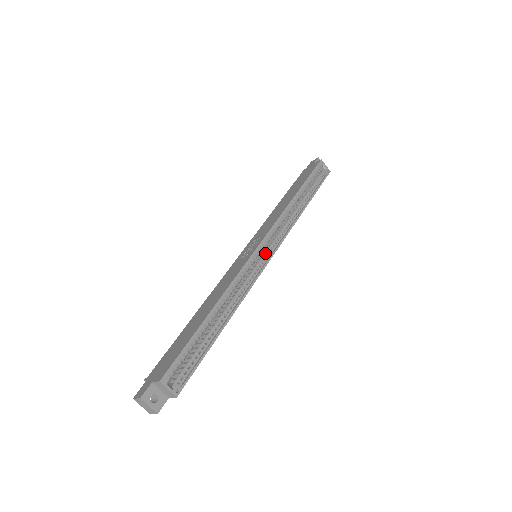
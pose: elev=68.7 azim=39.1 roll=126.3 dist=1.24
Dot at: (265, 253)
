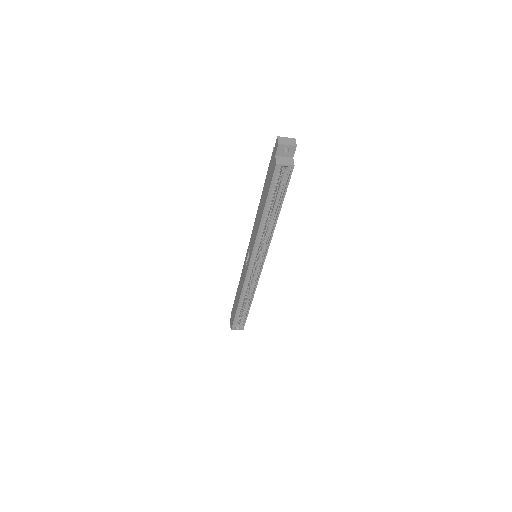
Dot at: (258, 262)
